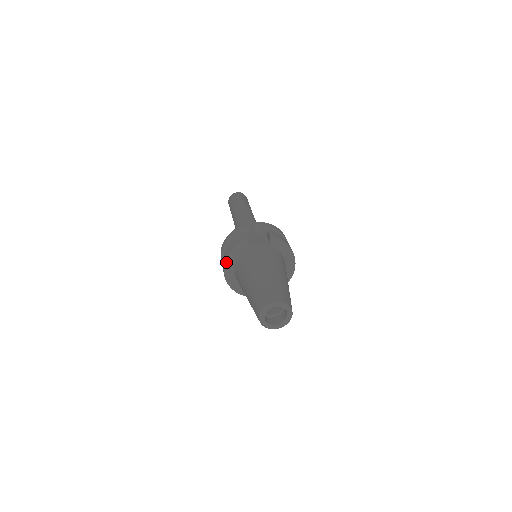
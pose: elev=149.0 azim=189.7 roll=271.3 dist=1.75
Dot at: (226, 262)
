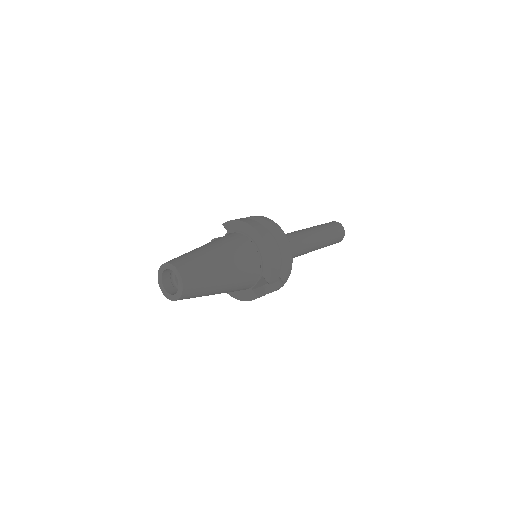
Dot at: occluded
